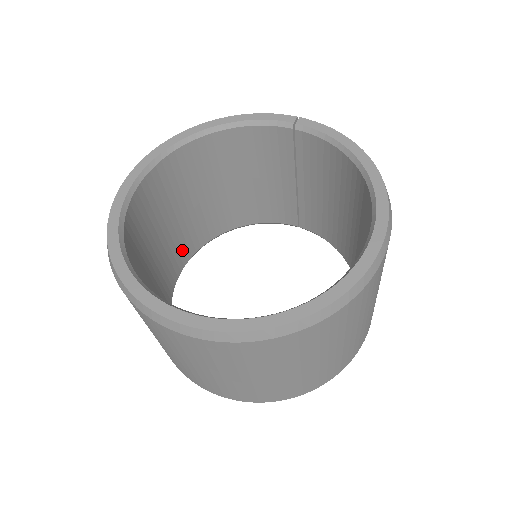
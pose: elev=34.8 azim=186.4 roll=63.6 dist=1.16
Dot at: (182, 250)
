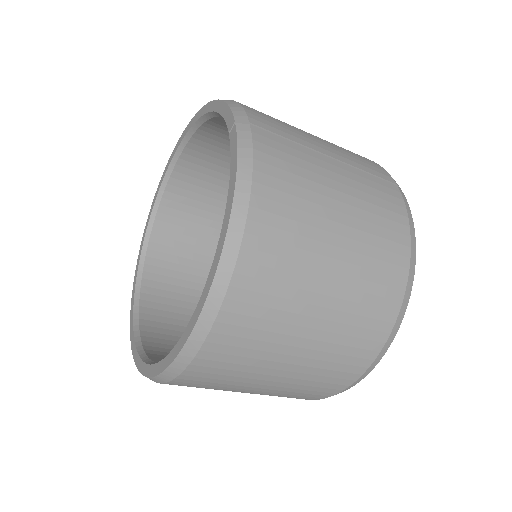
Dot at: occluded
